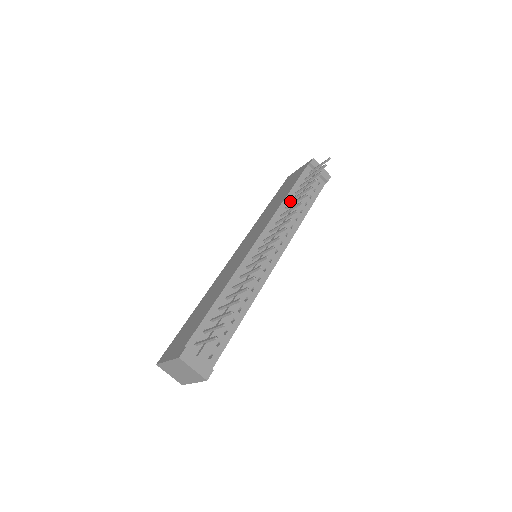
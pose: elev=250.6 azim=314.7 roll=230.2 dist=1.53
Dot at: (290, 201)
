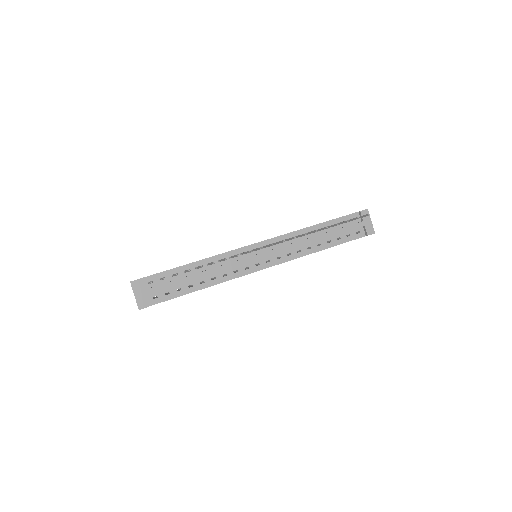
Dot at: occluded
